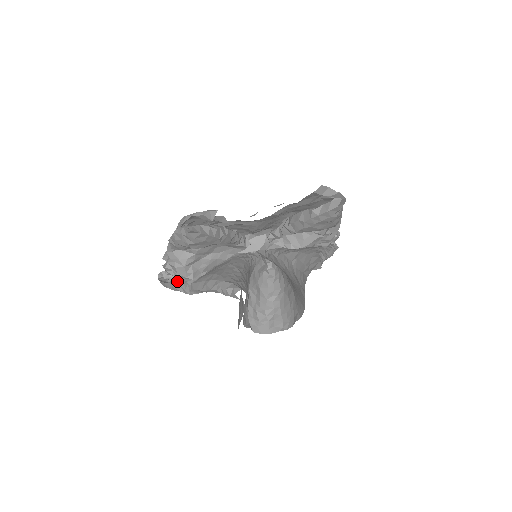
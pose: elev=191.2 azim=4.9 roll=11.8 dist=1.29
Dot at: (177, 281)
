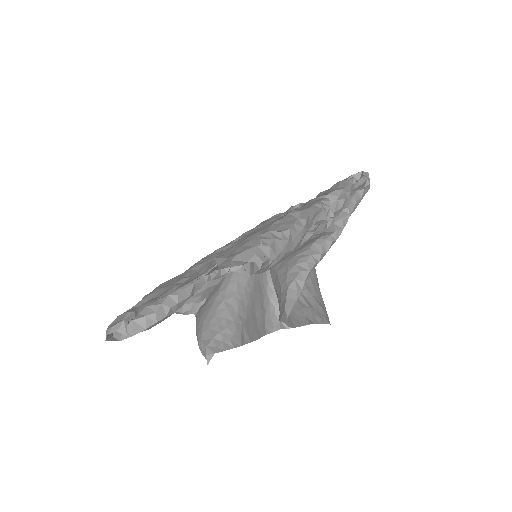
Dot at: occluded
